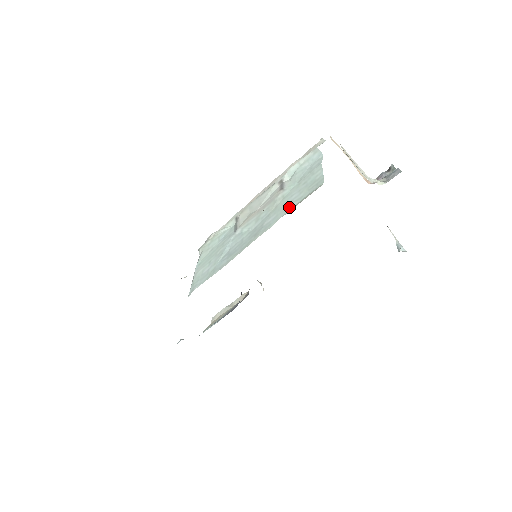
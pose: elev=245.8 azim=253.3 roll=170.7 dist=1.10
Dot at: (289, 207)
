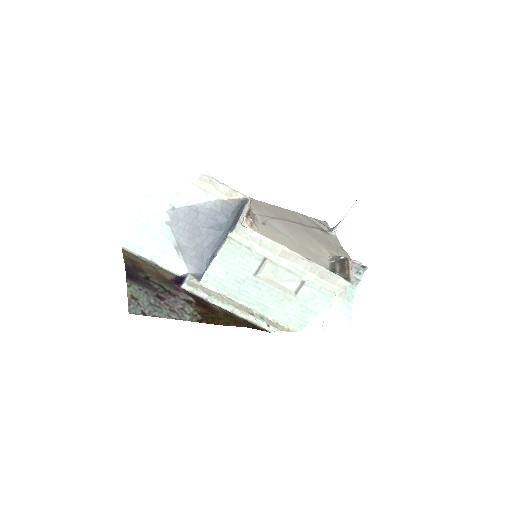
Dot at: (282, 317)
